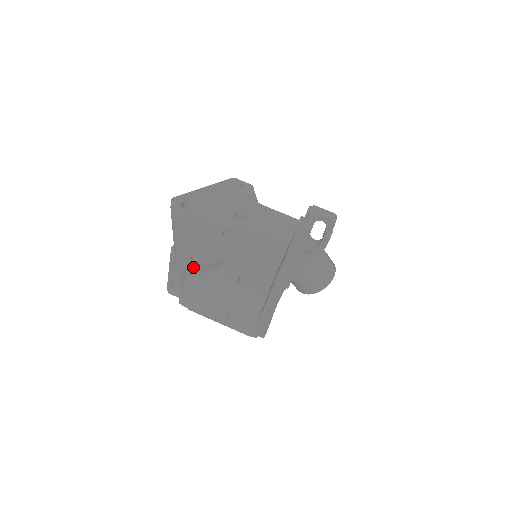
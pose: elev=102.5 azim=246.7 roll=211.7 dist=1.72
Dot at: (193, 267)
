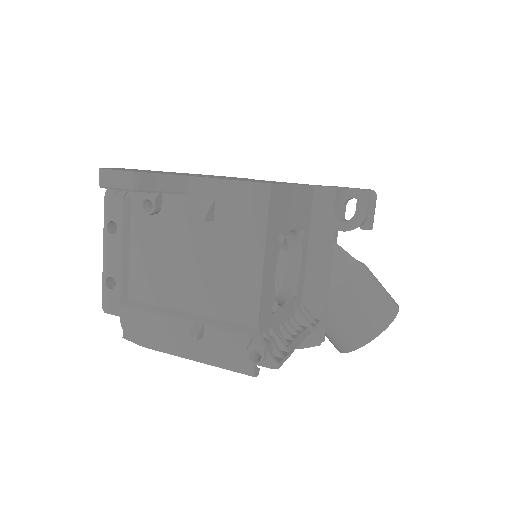
Dot at: (124, 174)
